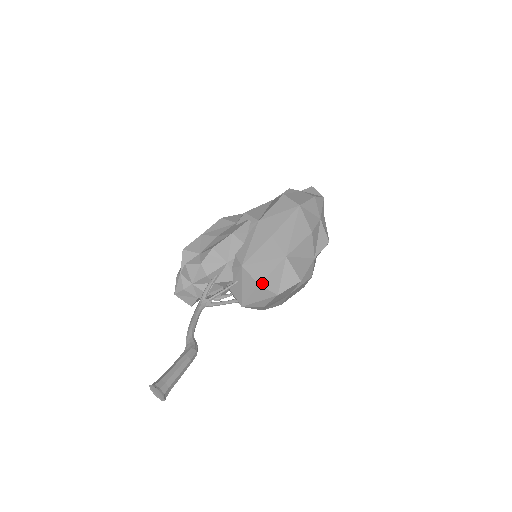
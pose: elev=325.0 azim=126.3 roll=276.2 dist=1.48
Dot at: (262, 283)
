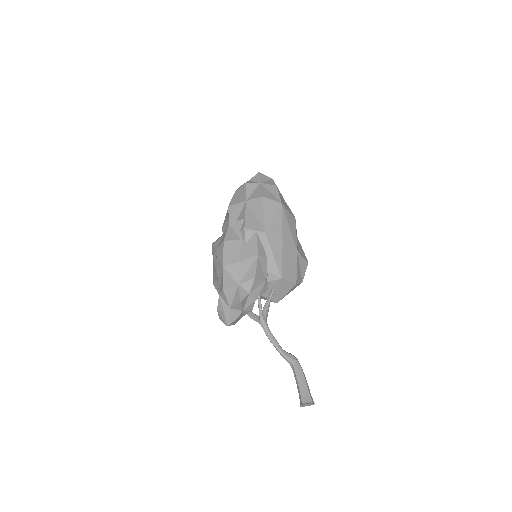
Dot at: (297, 282)
